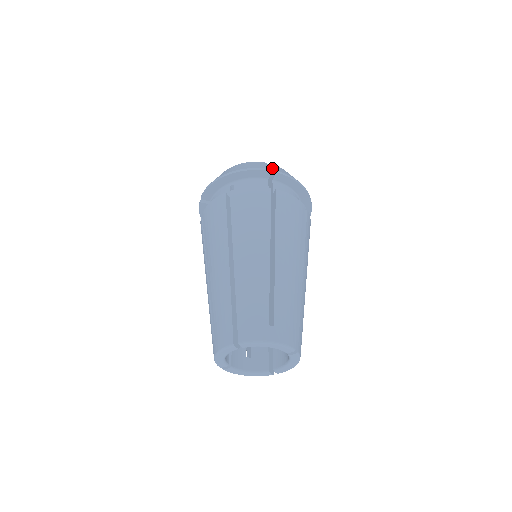
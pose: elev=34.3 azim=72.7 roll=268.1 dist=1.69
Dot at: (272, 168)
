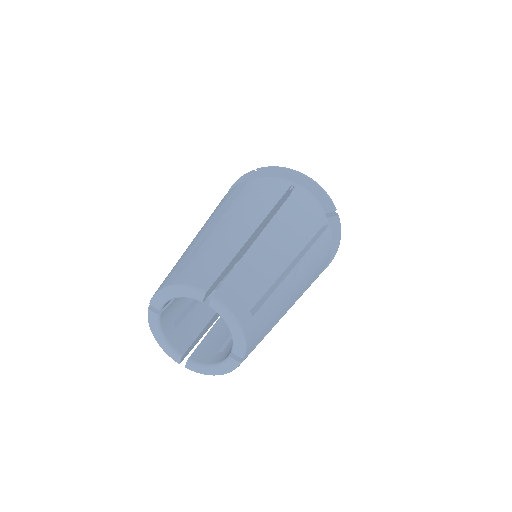
Dot at: occluded
